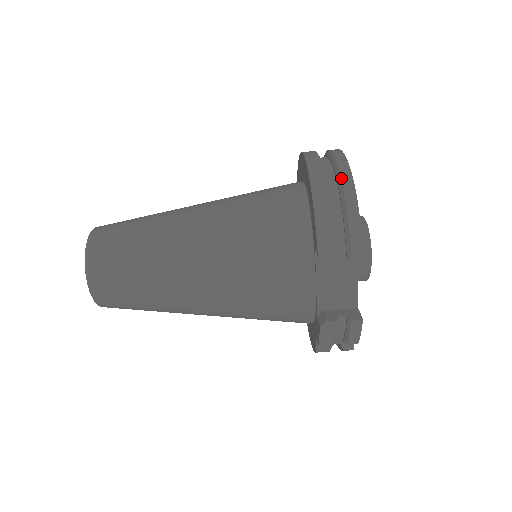
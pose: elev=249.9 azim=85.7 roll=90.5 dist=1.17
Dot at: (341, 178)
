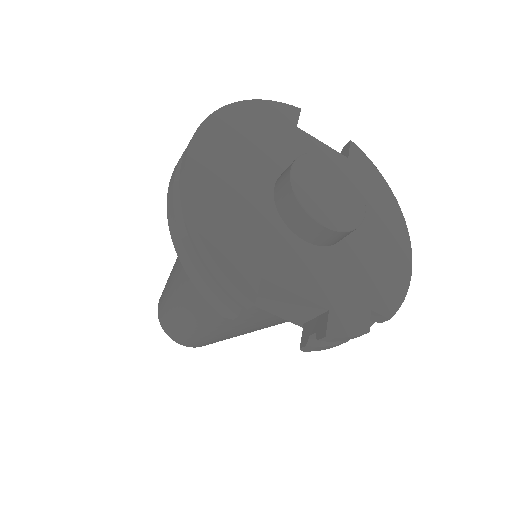
Dot at: occluded
